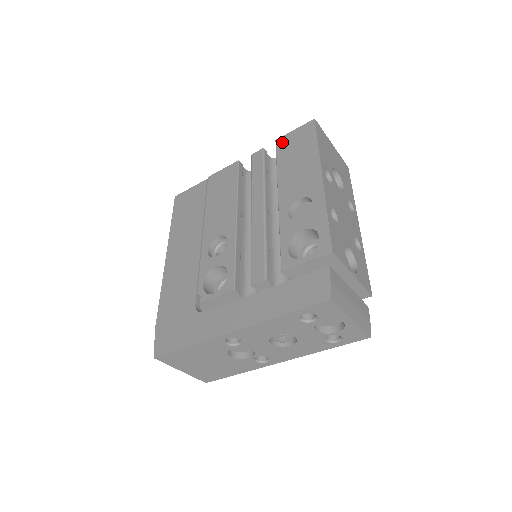
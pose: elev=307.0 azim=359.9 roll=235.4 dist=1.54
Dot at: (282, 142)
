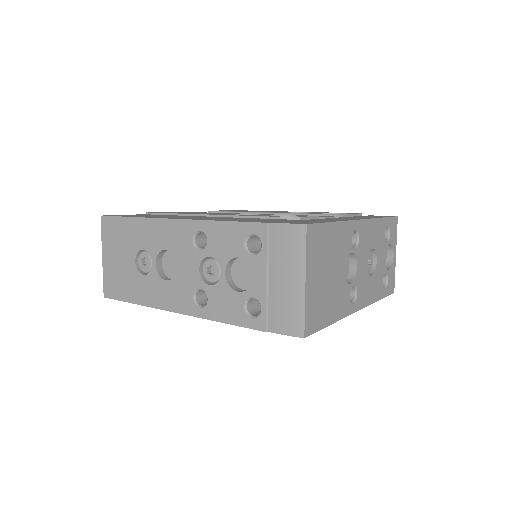
Dot at: occluded
